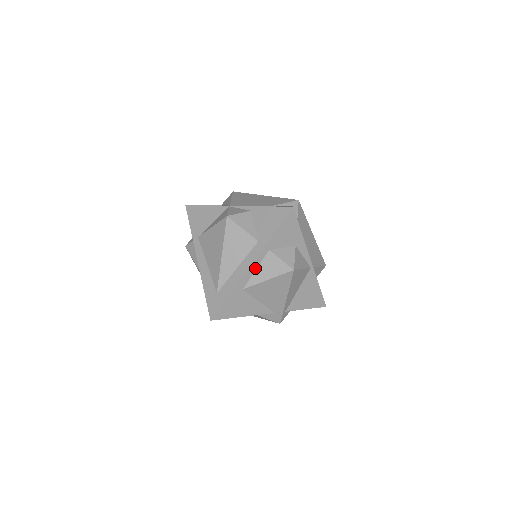
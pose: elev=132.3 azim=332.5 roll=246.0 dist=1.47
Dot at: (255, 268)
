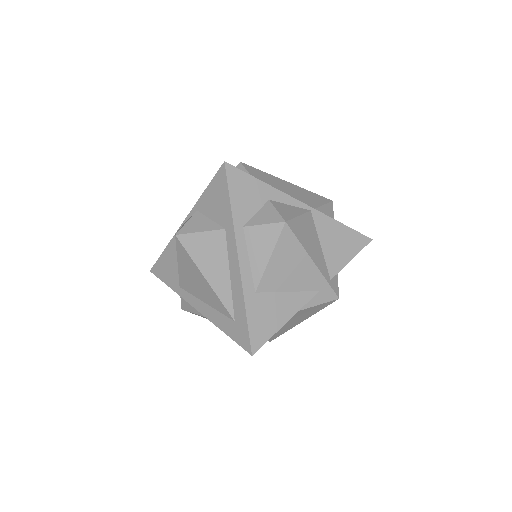
Dot at: (246, 258)
